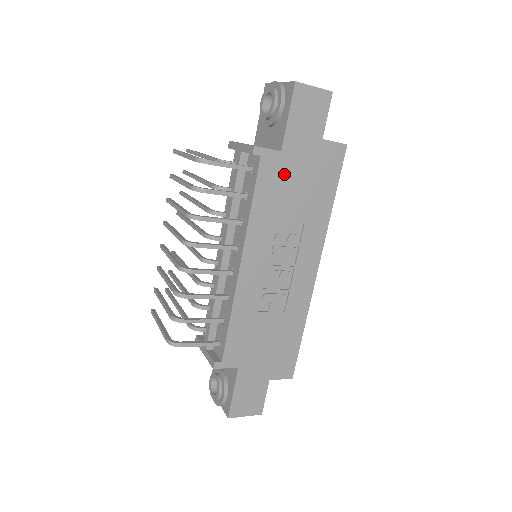
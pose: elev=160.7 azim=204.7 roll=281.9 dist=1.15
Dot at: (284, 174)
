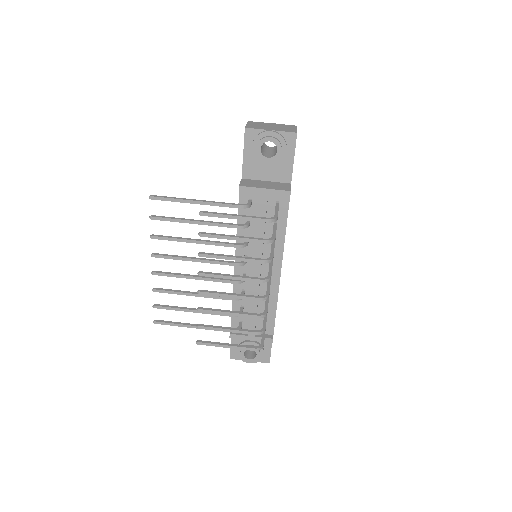
Dot at: occluded
